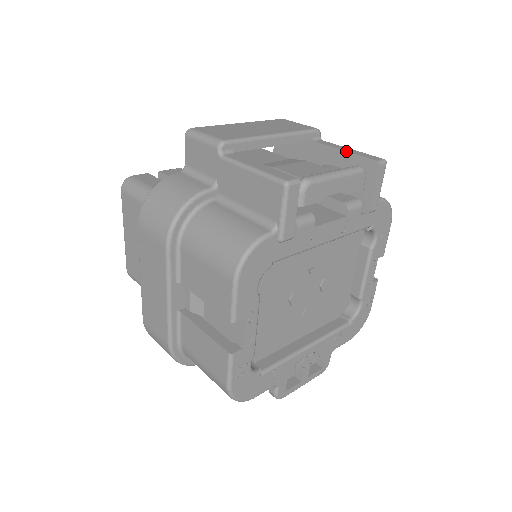
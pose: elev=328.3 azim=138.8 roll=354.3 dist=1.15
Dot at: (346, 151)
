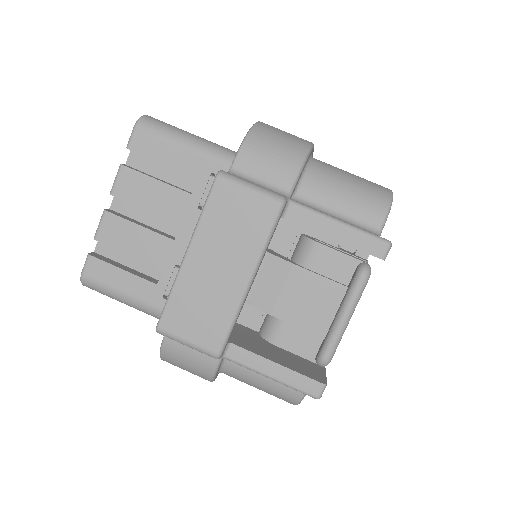
Dot at: occluded
